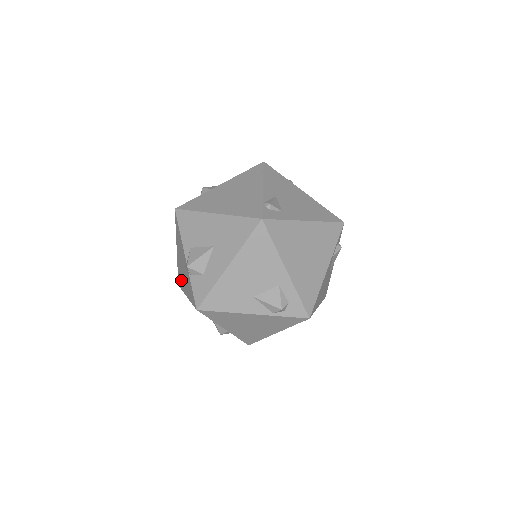
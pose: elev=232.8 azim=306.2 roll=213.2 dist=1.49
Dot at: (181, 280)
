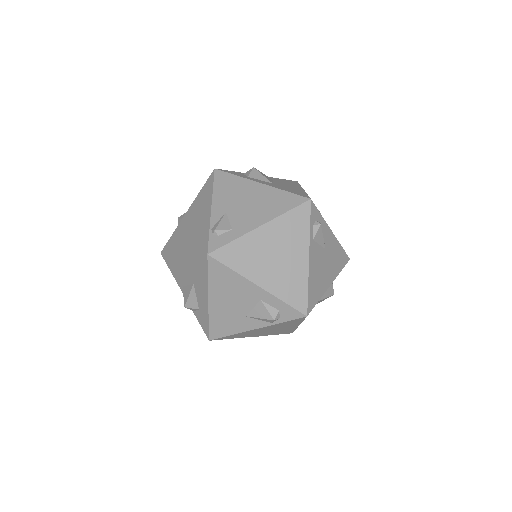
Dot at: occluded
